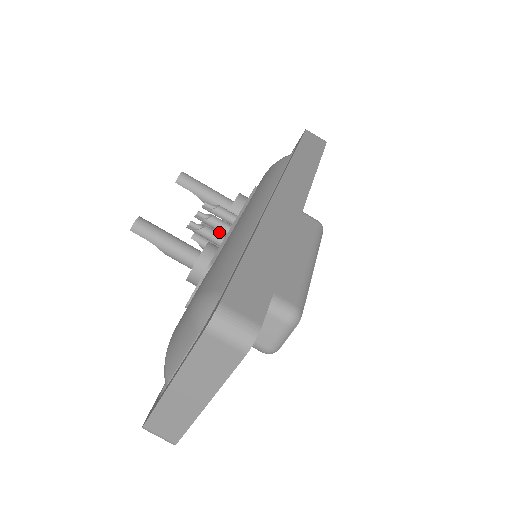
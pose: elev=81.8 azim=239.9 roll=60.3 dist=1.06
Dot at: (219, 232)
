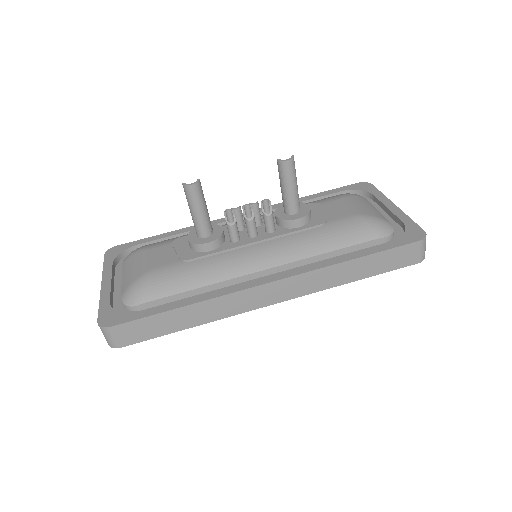
Dot at: (258, 220)
